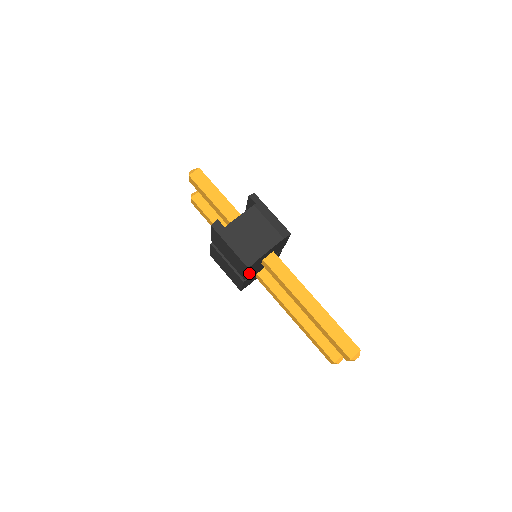
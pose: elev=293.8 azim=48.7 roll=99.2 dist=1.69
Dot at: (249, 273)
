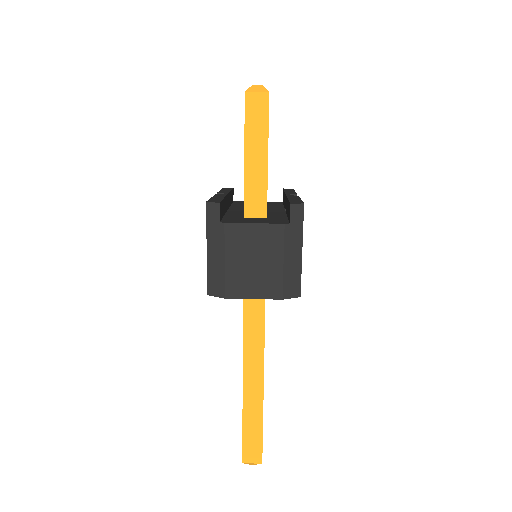
Dot at: occluded
